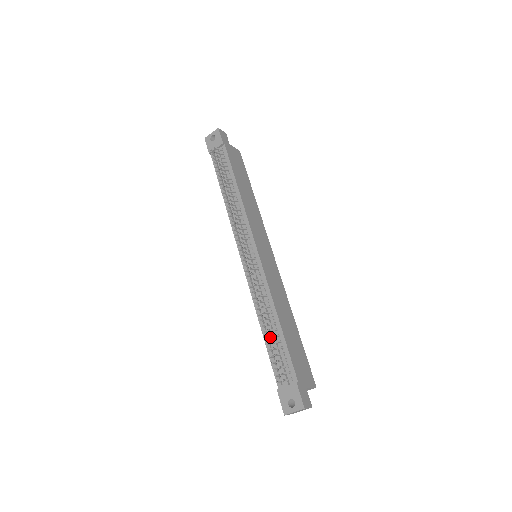
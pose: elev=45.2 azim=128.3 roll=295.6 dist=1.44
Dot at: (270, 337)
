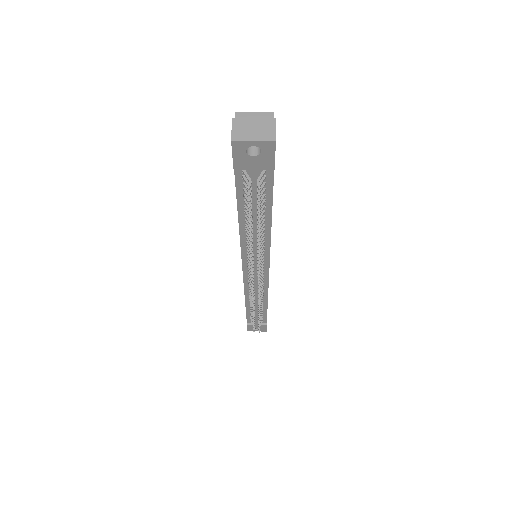
Dot at: occluded
